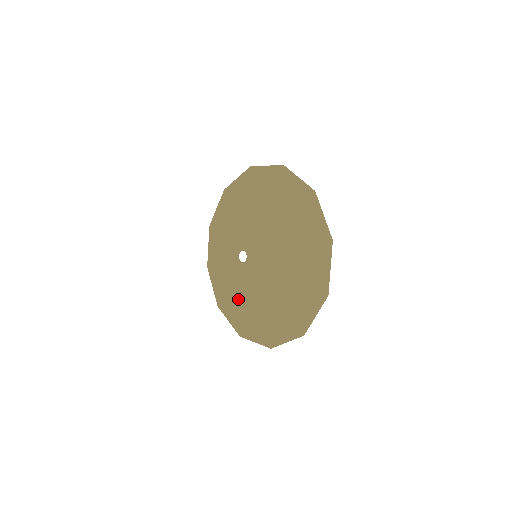
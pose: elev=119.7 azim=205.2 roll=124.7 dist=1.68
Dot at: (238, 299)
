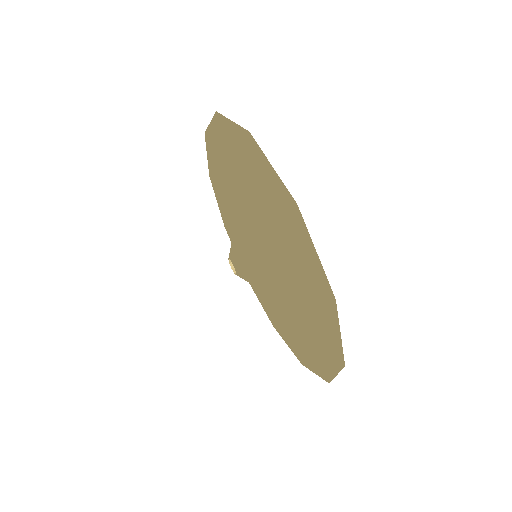
Dot at: (272, 318)
